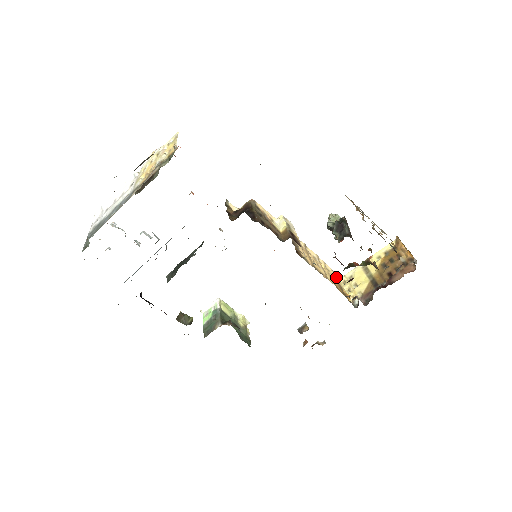
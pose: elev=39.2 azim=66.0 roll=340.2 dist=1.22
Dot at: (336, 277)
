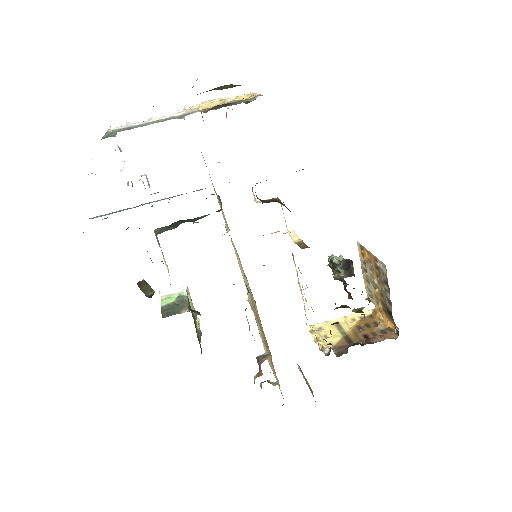
Dot at: occluded
